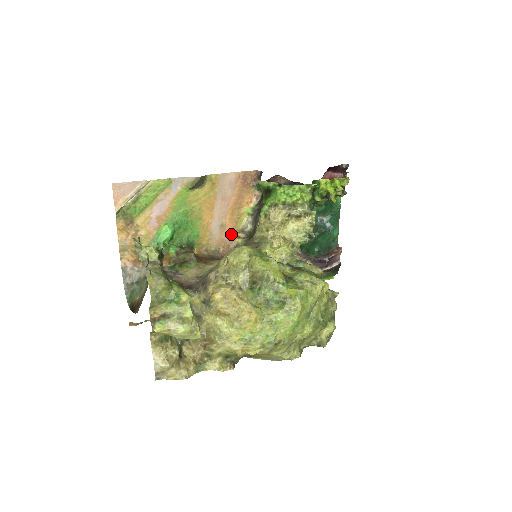
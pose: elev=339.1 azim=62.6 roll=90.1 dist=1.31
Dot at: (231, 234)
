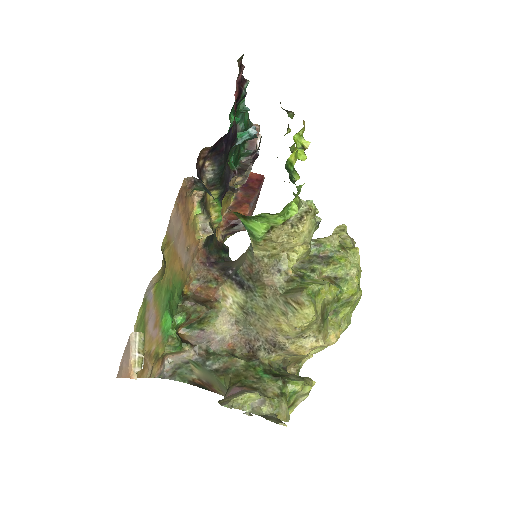
Dot at: (195, 242)
